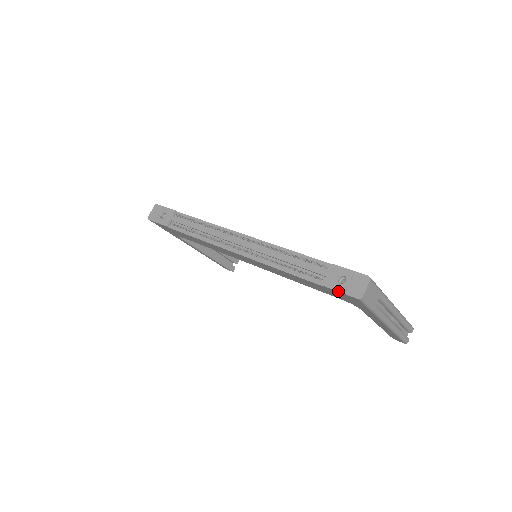
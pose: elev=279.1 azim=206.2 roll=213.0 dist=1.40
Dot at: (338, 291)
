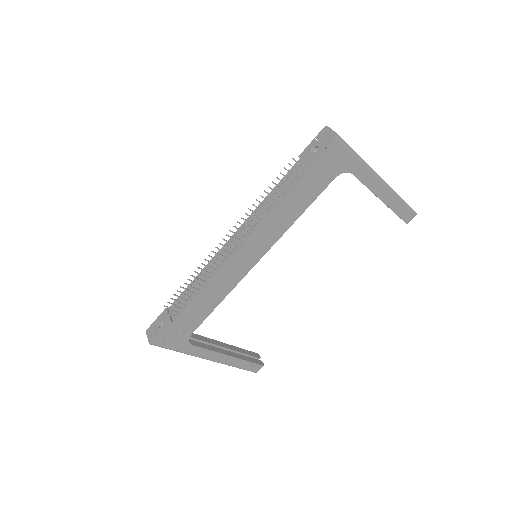
Dot at: (321, 153)
